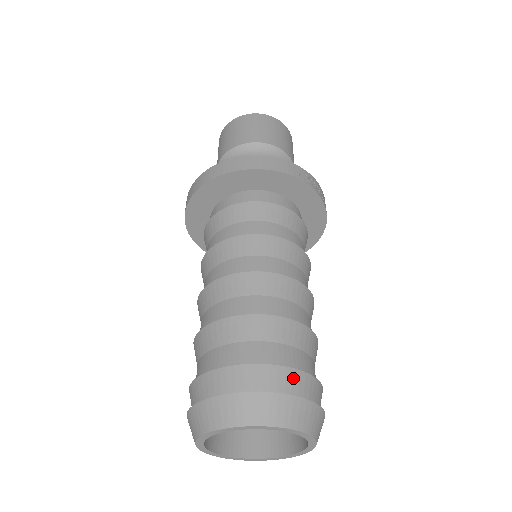
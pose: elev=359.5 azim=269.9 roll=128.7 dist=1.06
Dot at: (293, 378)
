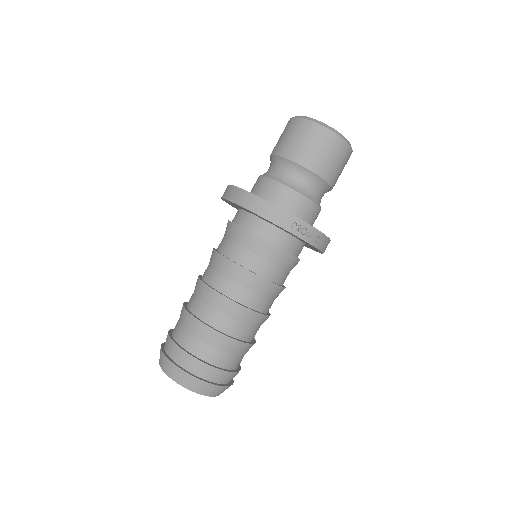
Dot at: (205, 369)
